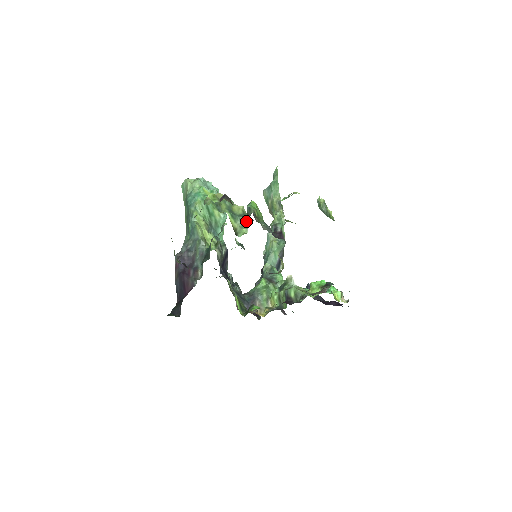
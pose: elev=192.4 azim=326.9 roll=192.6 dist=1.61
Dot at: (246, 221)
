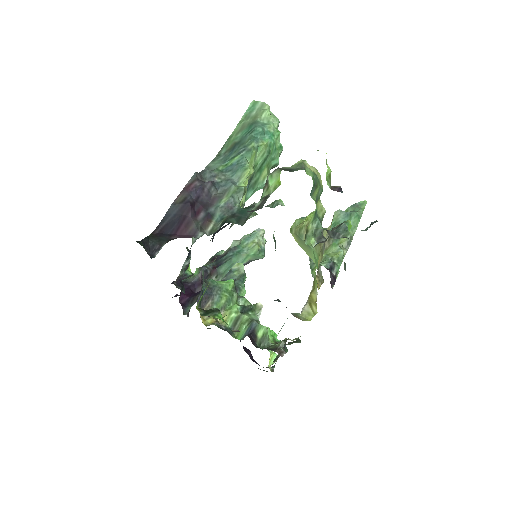
Dot at: (320, 232)
